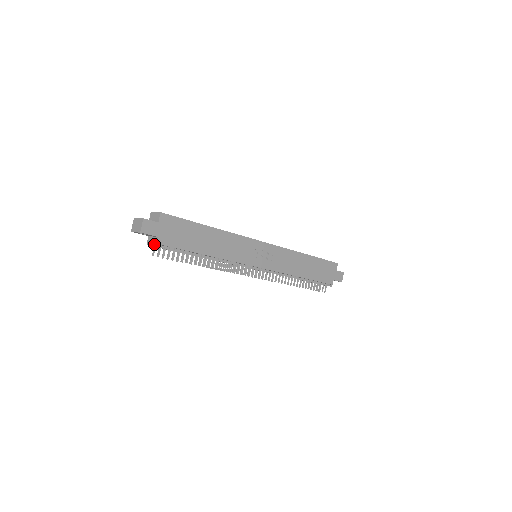
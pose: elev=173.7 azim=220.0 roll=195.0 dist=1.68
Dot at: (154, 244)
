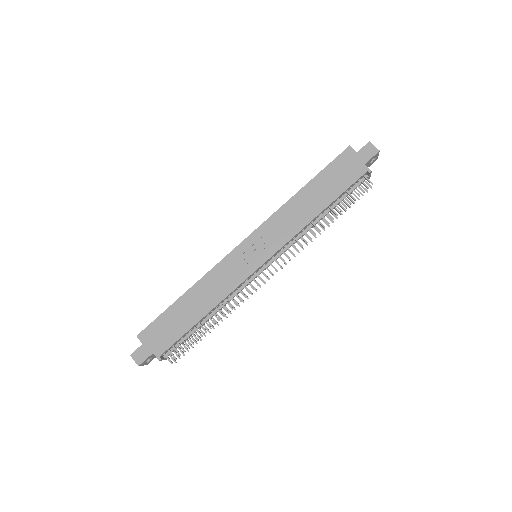
Dot at: (159, 359)
